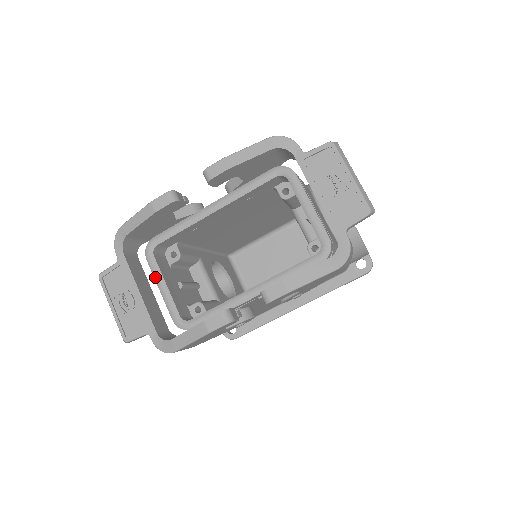
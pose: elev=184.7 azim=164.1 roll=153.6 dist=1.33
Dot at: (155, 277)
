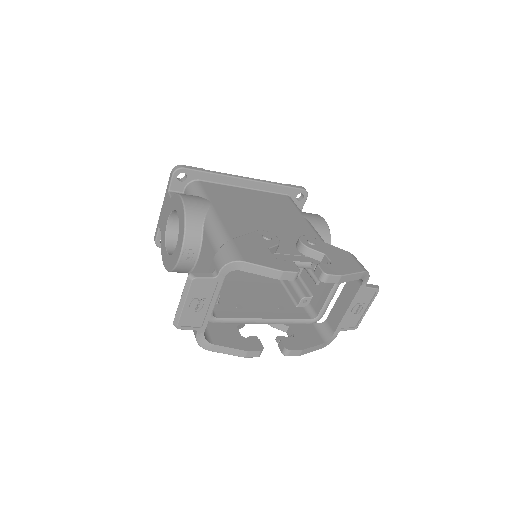
Dot at: occluded
